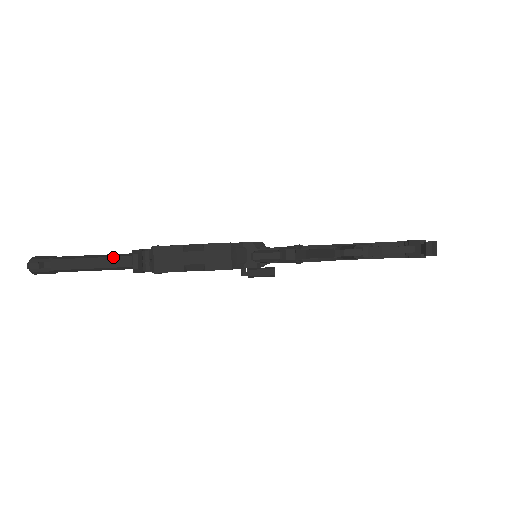
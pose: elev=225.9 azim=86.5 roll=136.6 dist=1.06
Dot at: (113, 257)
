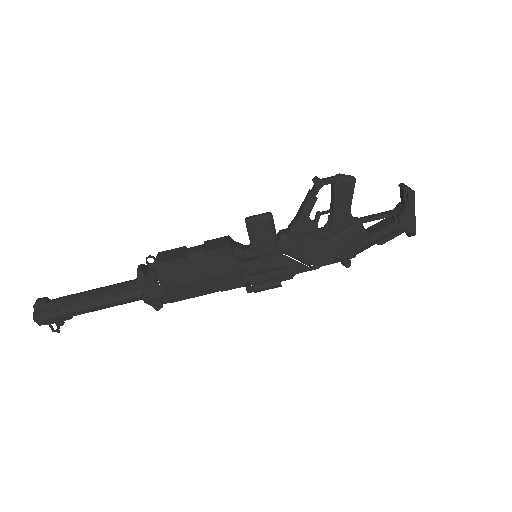
Dot at: (119, 283)
